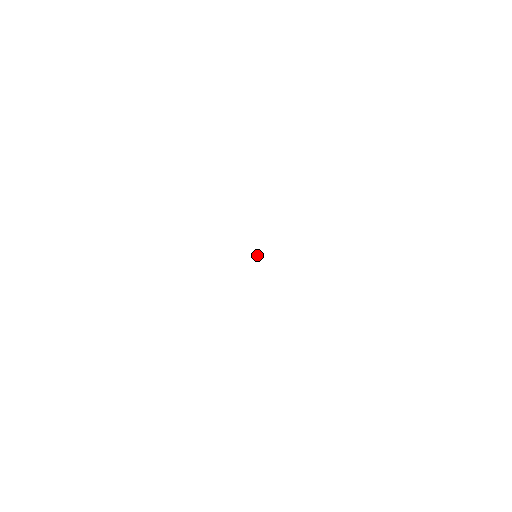
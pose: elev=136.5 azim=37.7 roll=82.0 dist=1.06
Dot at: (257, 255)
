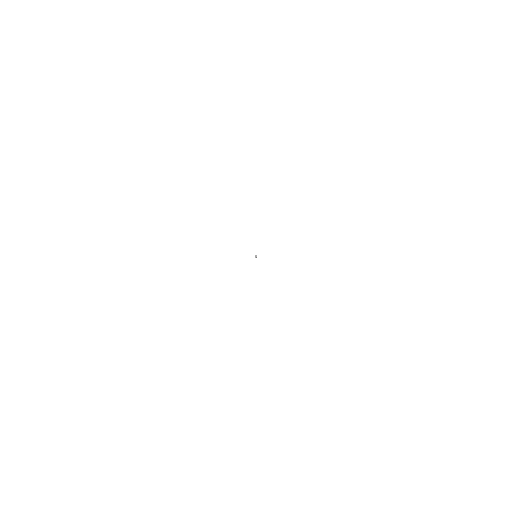
Dot at: (256, 256)
